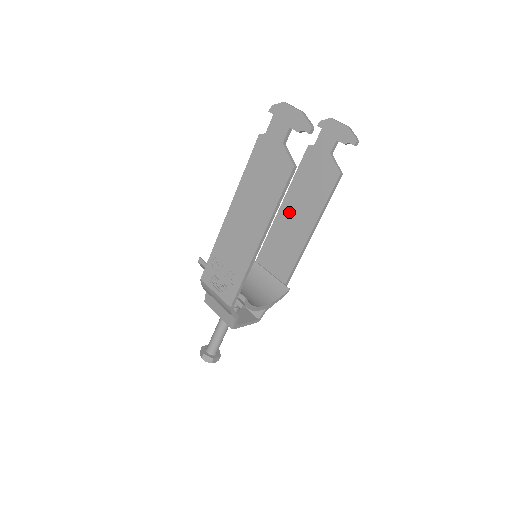
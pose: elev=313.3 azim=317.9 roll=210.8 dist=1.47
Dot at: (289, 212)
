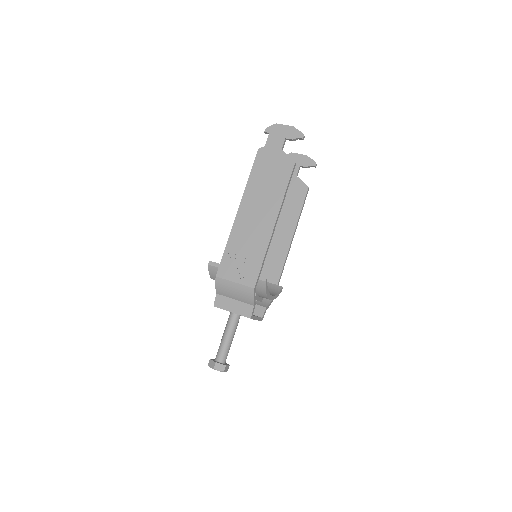
Dot at: occluded
